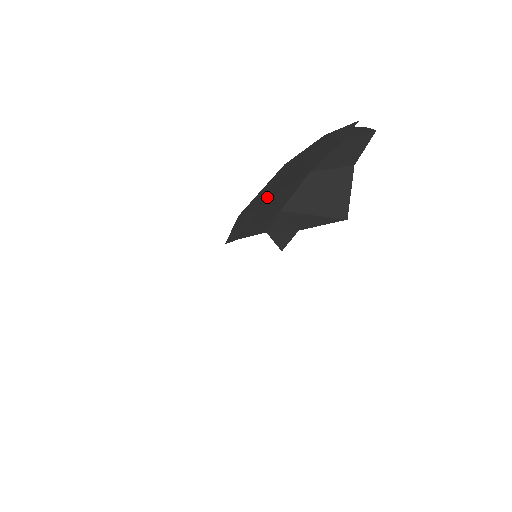
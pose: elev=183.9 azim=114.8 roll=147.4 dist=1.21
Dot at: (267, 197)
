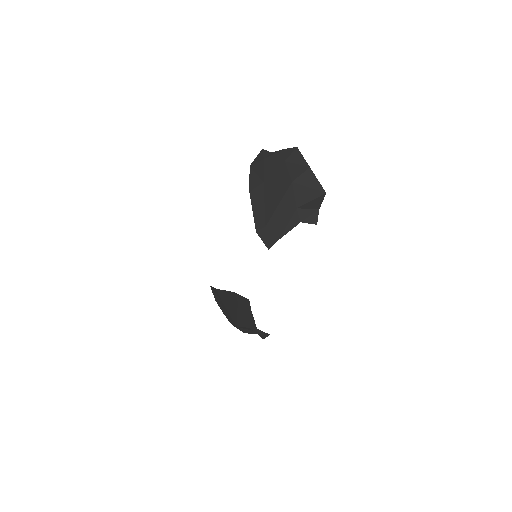
Dot at: (270, 210)
